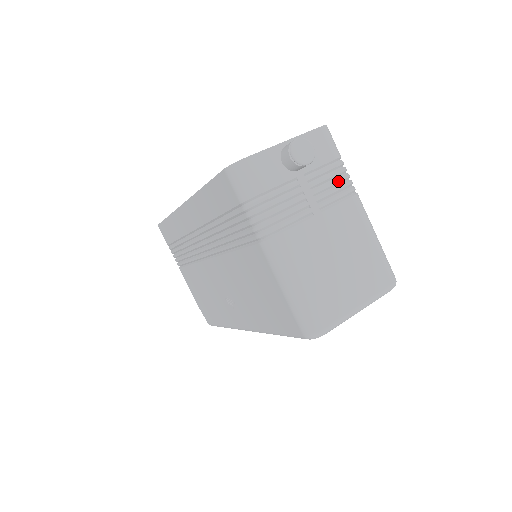
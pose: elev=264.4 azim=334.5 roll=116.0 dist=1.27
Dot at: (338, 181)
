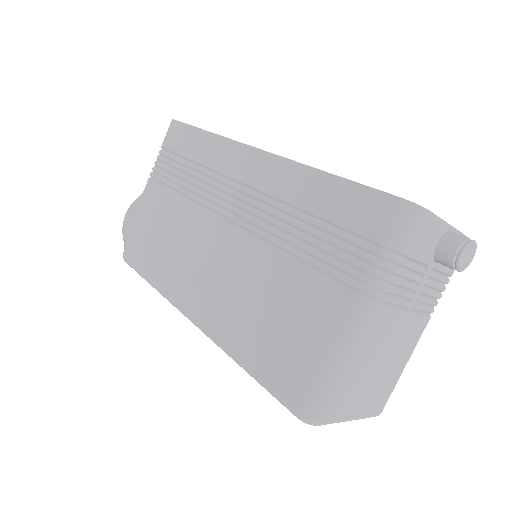
Dot at: (437, 296)
